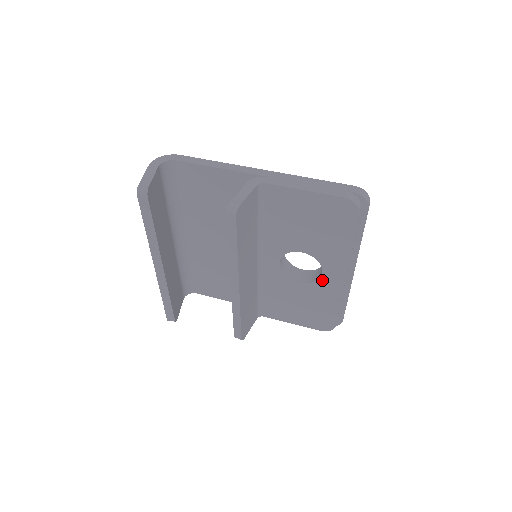
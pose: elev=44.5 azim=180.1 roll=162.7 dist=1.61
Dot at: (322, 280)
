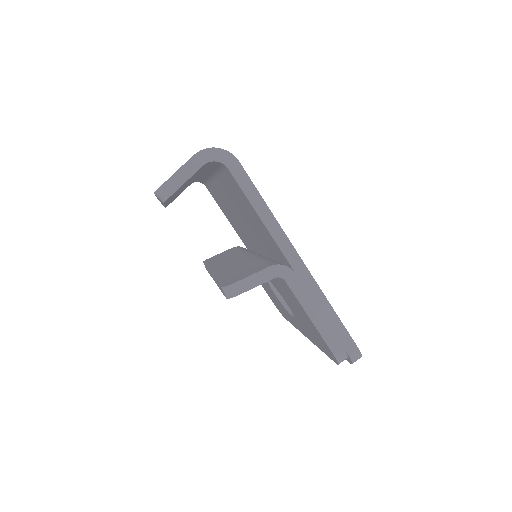
Dot at: occluded
